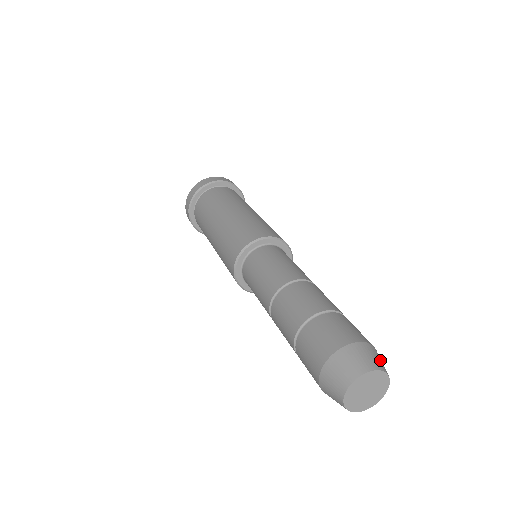
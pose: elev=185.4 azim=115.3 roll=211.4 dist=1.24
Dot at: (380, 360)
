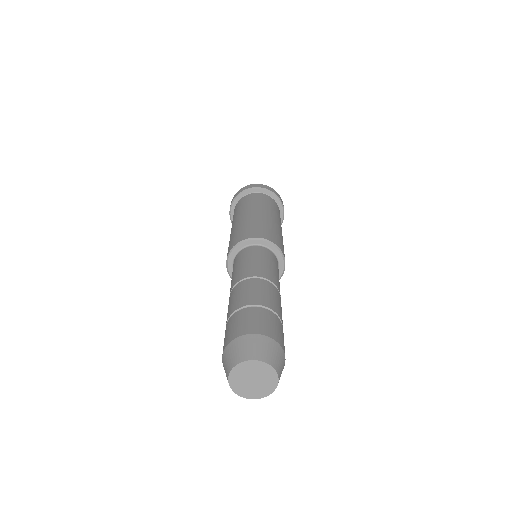
Dot at: (281, 365)
